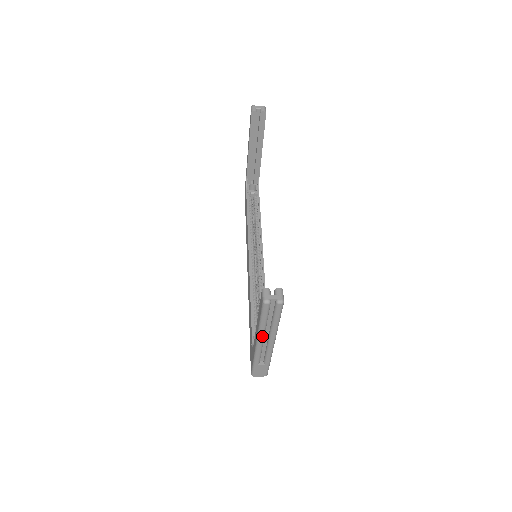
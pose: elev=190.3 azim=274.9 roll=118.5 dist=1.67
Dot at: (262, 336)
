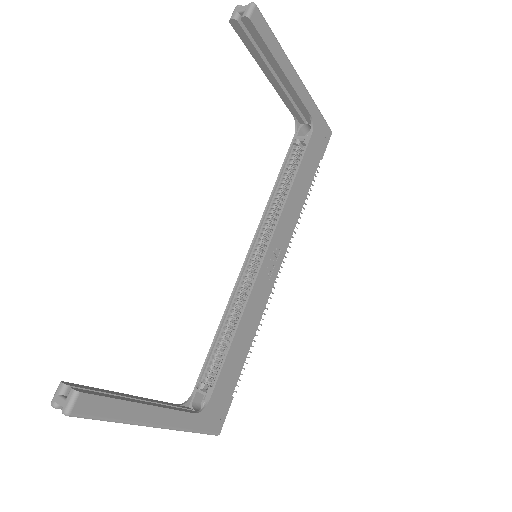
Dot at: occluded
